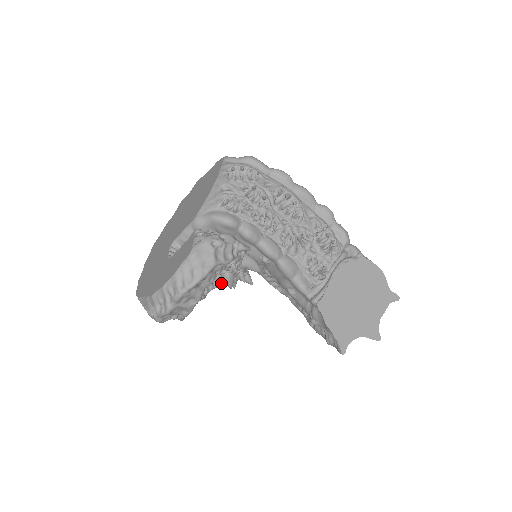
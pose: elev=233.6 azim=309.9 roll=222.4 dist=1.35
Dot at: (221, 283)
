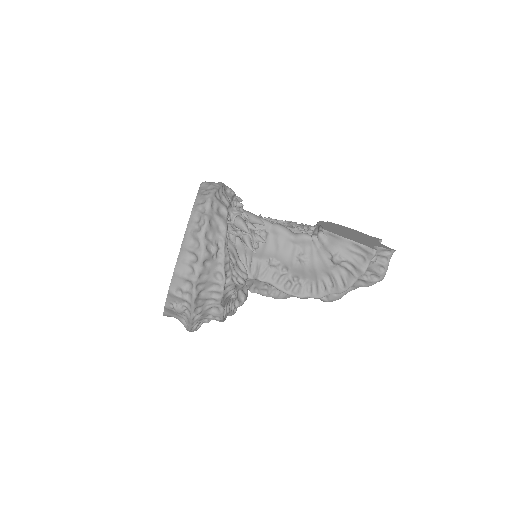
Dot at: (242, 284)
